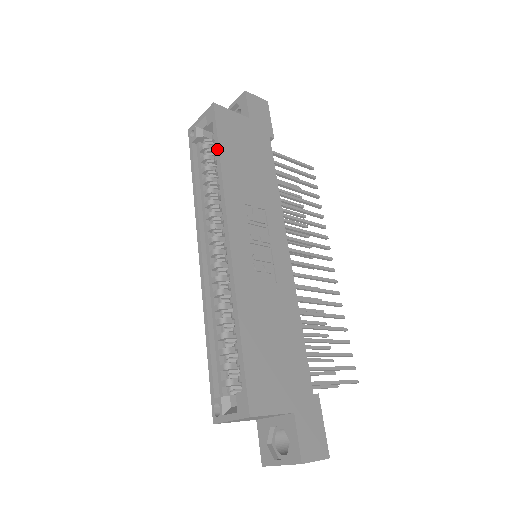
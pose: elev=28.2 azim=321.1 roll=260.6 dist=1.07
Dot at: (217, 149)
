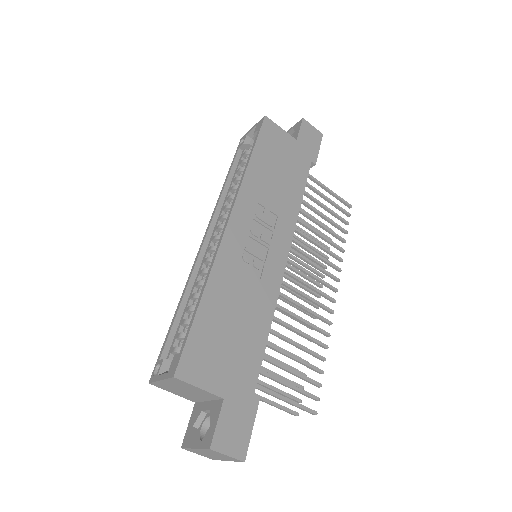
Dot at: (251, 151)
